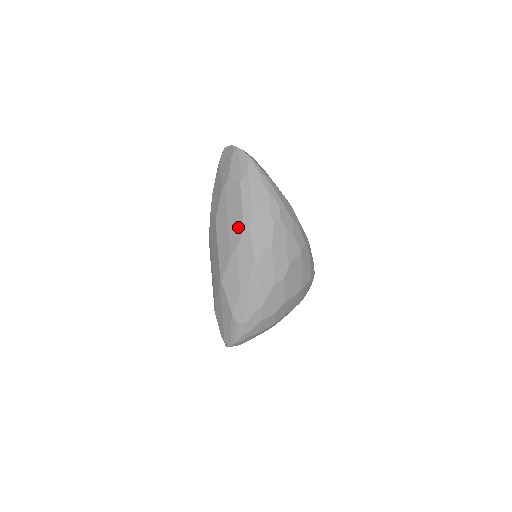
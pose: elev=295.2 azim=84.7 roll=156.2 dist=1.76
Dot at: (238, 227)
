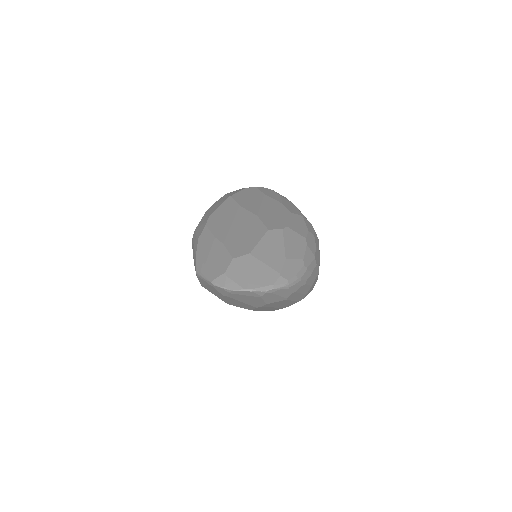
Dot at: occluded
